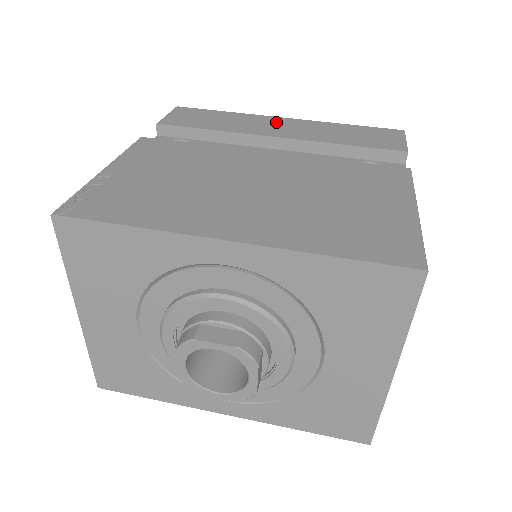
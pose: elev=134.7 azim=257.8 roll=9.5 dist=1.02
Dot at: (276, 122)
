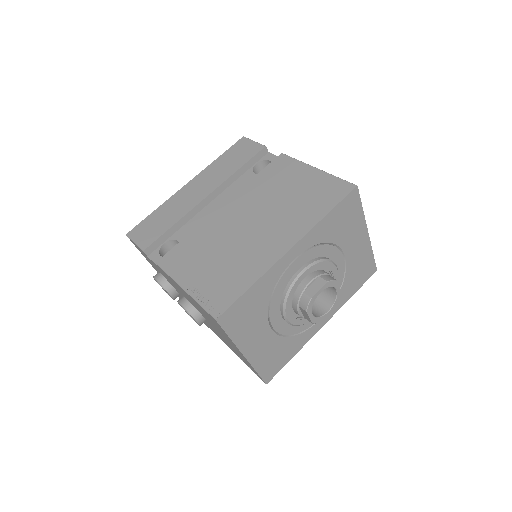
Dot at: (189, 190)
